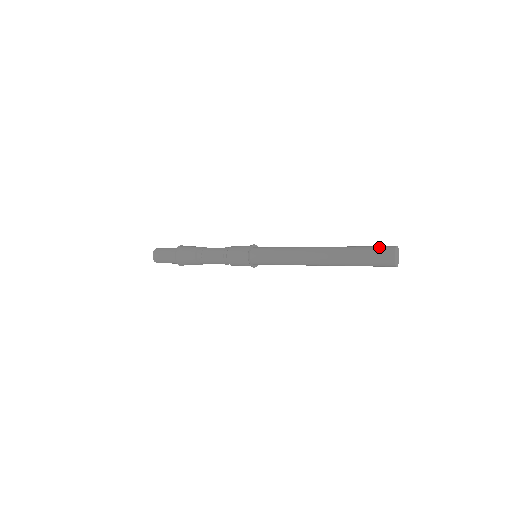
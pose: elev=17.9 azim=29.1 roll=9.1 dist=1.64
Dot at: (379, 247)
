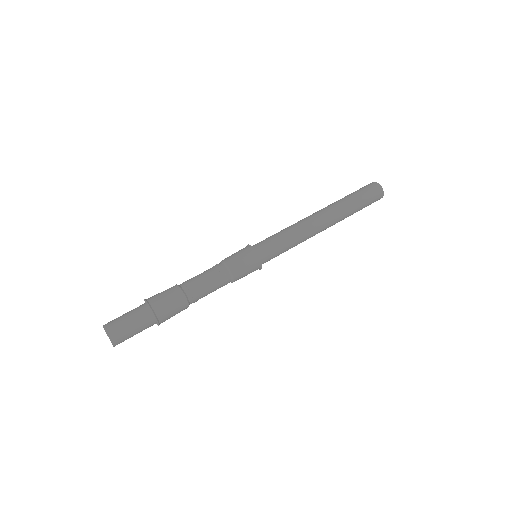
Dot at: occluded
